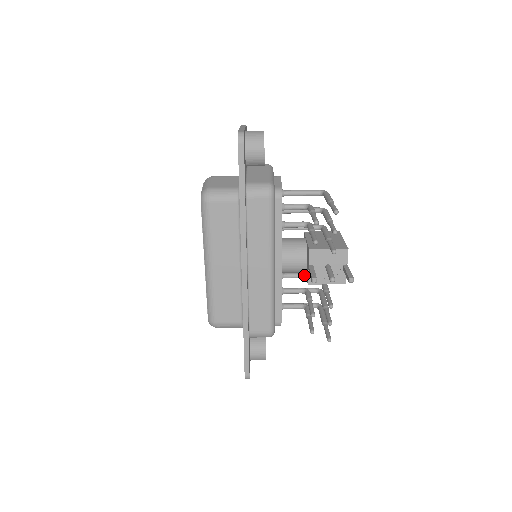
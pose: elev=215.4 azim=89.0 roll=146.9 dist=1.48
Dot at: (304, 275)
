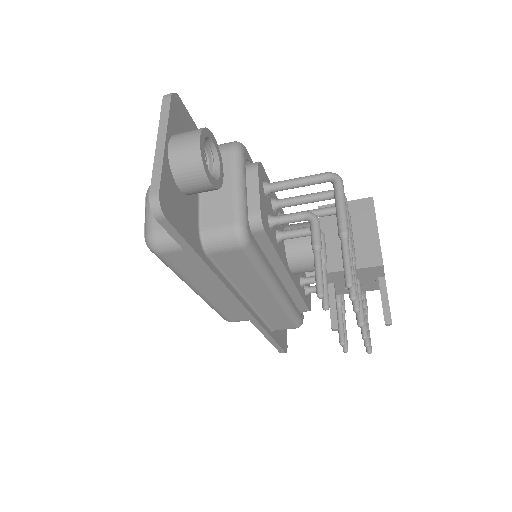
Dot at: occluded
